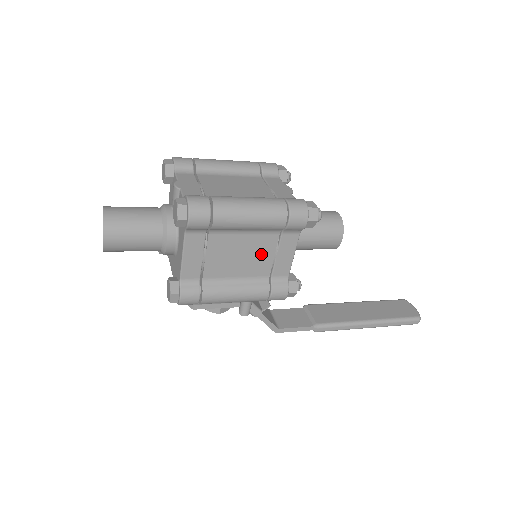
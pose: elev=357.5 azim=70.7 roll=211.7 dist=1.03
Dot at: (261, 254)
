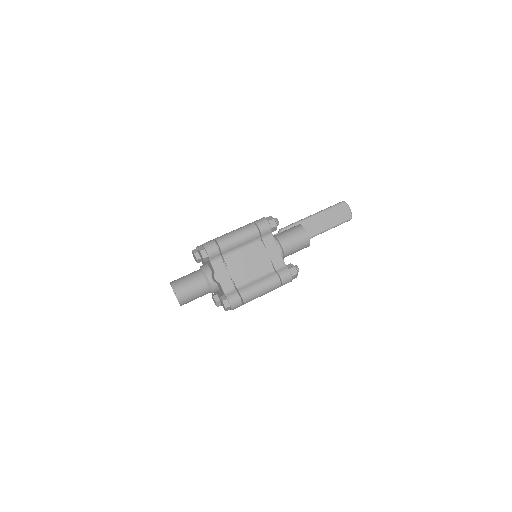
Dot at: occluded
